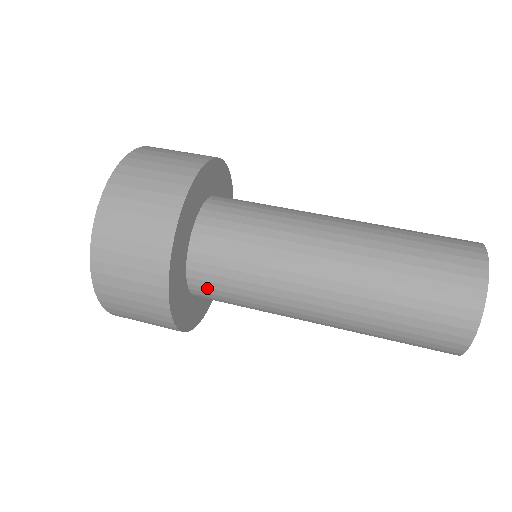
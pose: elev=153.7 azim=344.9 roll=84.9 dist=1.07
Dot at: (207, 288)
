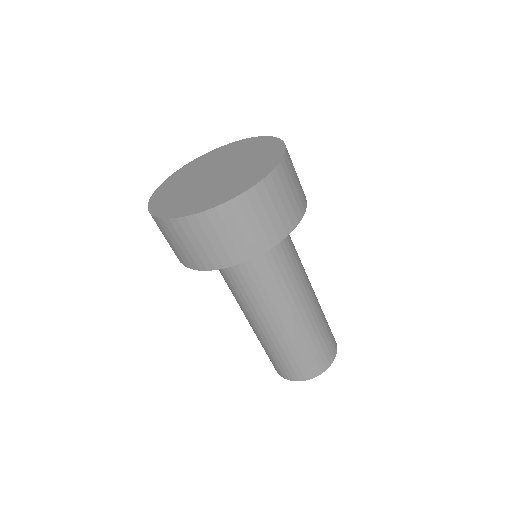
Dot at: occluded
